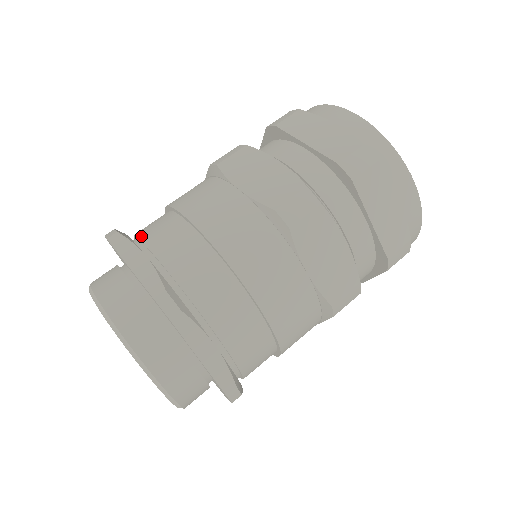
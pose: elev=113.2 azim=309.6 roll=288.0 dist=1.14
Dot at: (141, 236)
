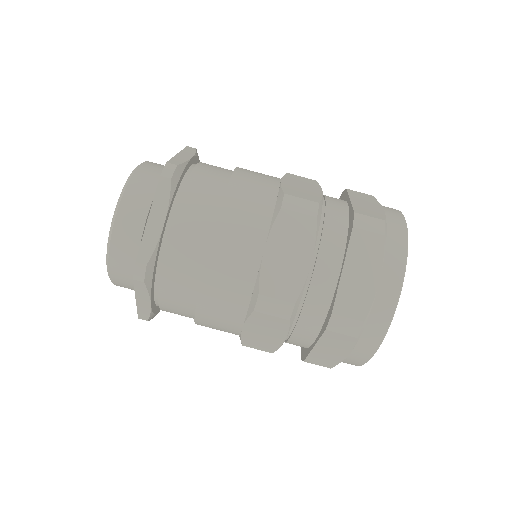
Dot at: occluded
